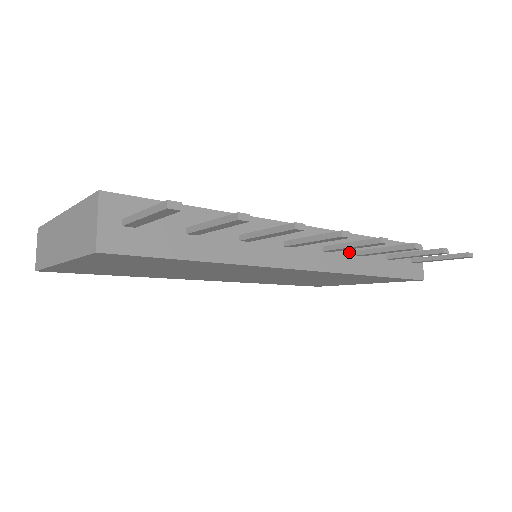
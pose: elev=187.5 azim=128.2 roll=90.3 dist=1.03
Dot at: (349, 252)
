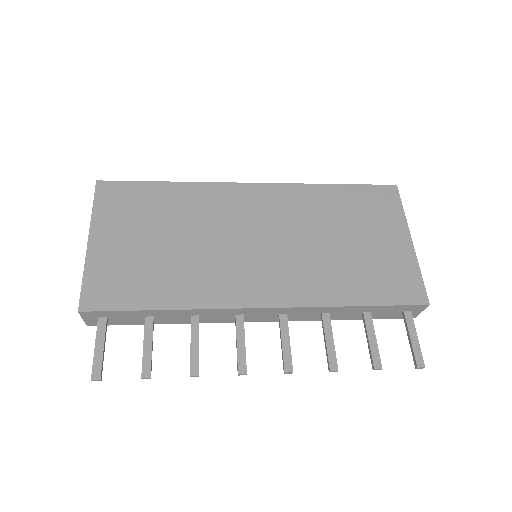
Dot at: (312, 313)
